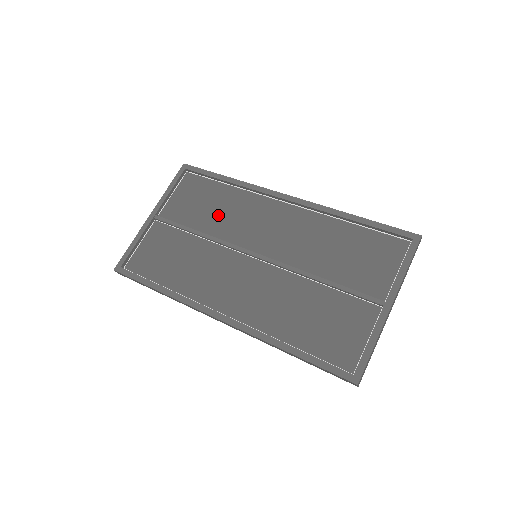
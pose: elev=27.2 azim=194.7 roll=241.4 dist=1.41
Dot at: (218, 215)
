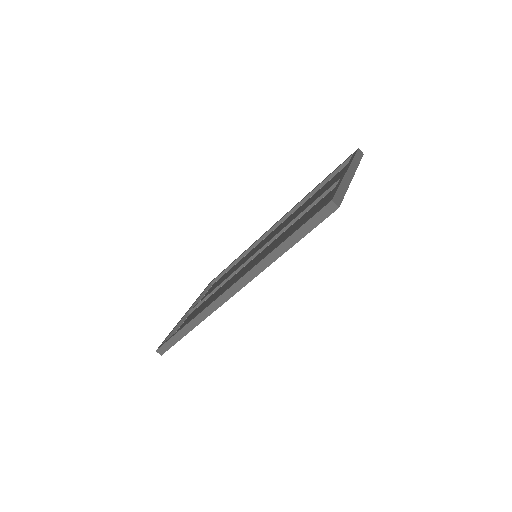
Dot at: occluded
